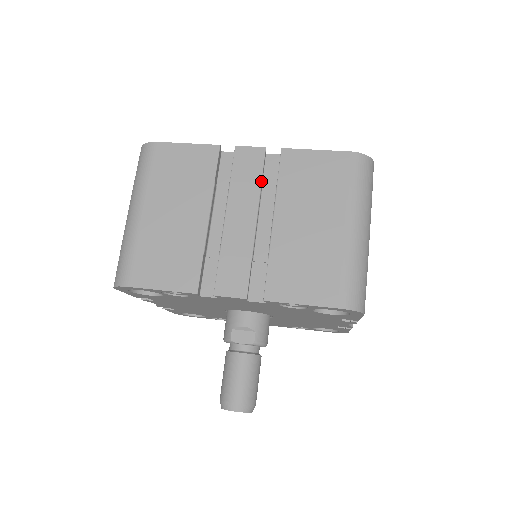
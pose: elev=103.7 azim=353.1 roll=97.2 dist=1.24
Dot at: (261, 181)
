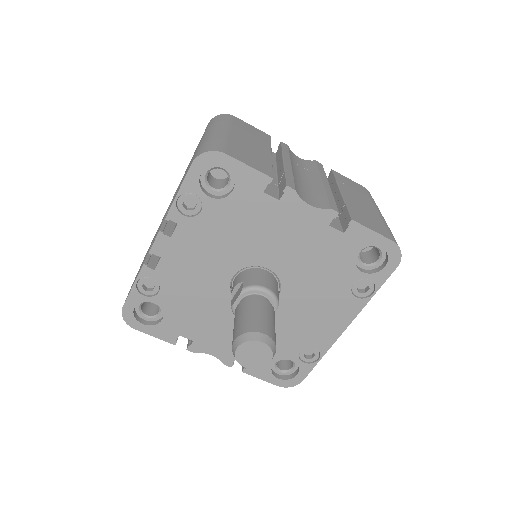
Dot at: occluded
